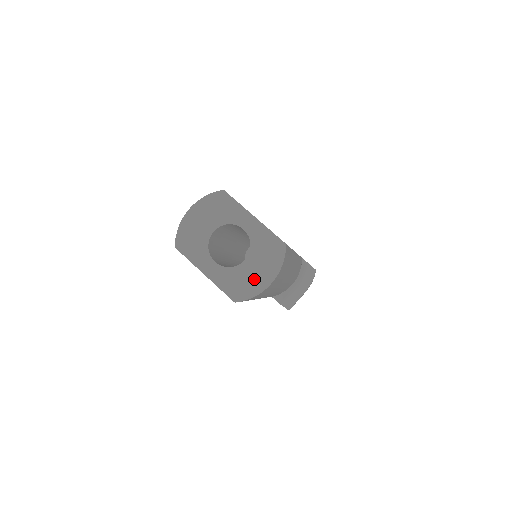
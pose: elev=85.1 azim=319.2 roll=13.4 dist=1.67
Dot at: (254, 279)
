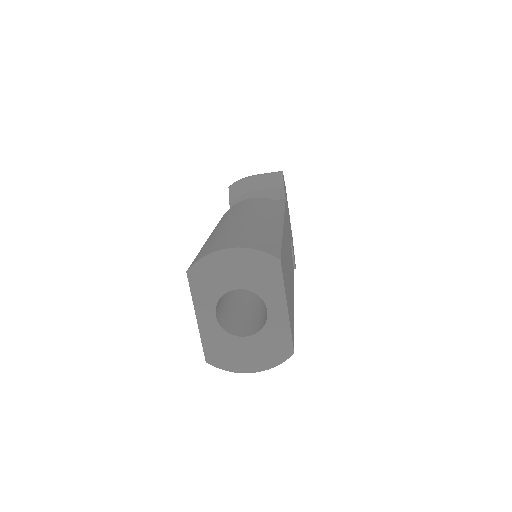
Dot at: (240, 358)
